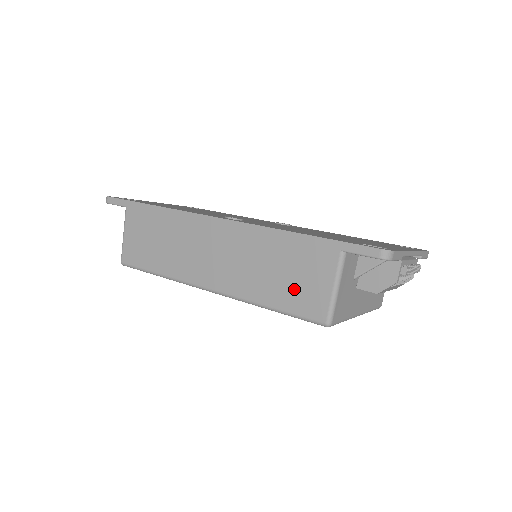
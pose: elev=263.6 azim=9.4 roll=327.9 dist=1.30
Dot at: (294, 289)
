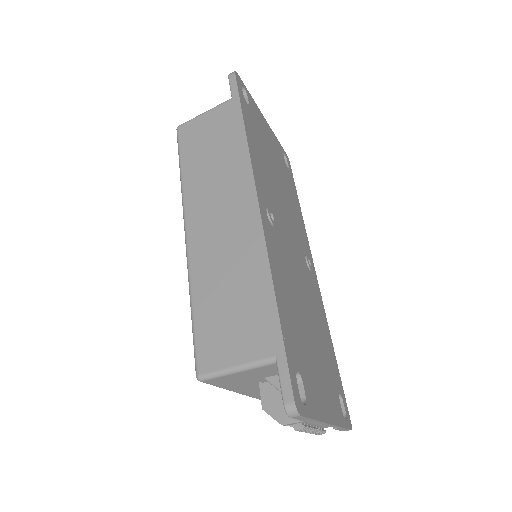
Dot at: (219, 324)
